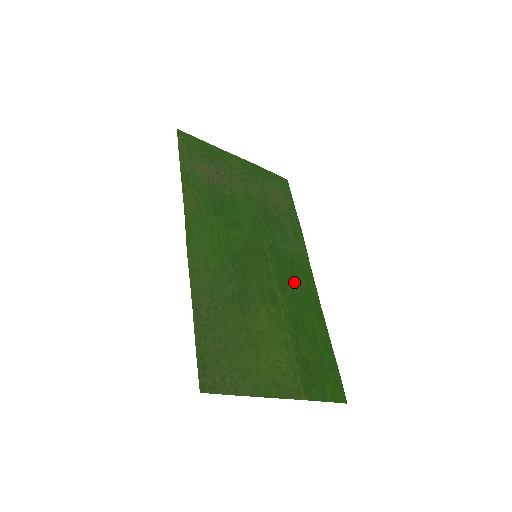
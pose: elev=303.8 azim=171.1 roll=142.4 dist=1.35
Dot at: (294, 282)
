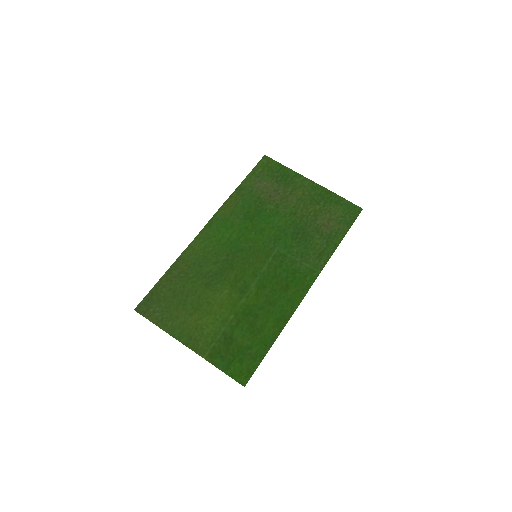
Dot at: (279, 287)
